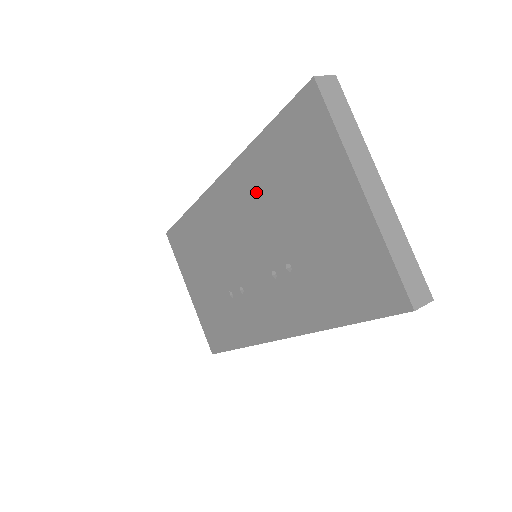
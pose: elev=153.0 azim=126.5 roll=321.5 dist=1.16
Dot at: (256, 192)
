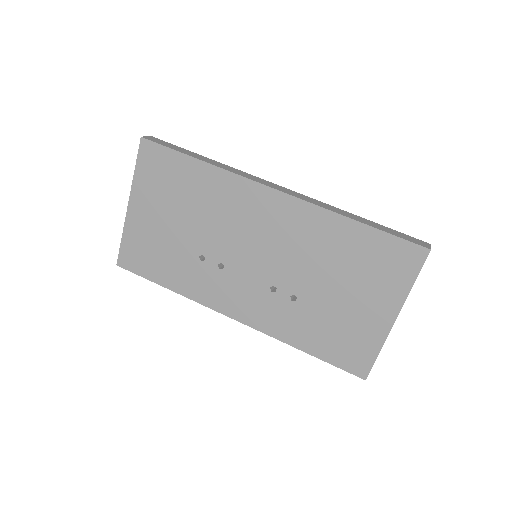
Dot at: (313, 240)
